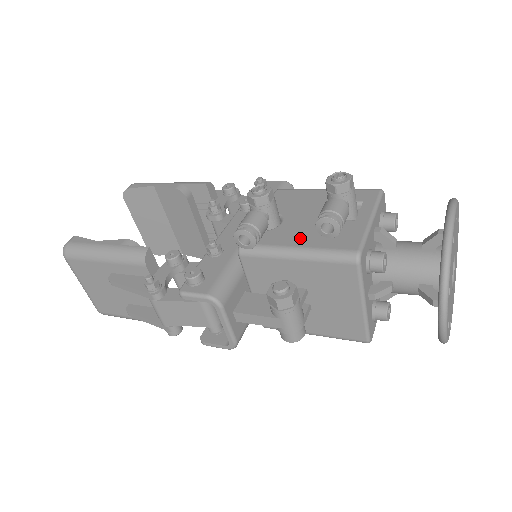
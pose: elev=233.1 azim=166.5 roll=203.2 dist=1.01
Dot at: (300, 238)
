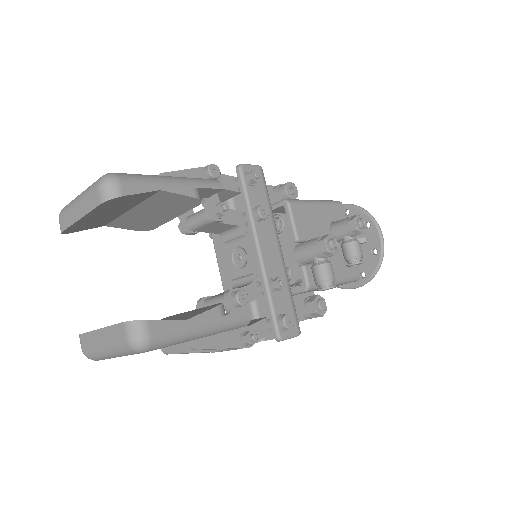
Dot at: (335, 269)
